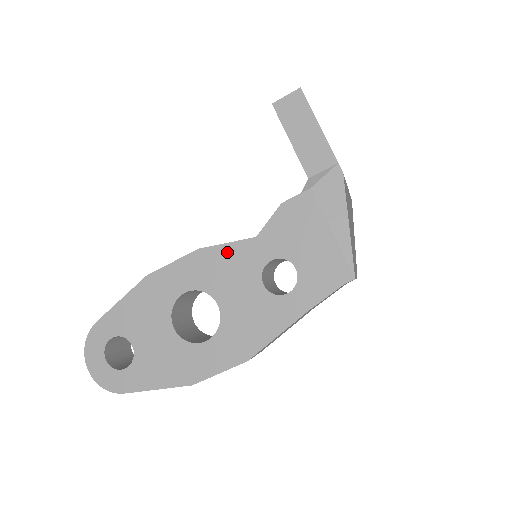
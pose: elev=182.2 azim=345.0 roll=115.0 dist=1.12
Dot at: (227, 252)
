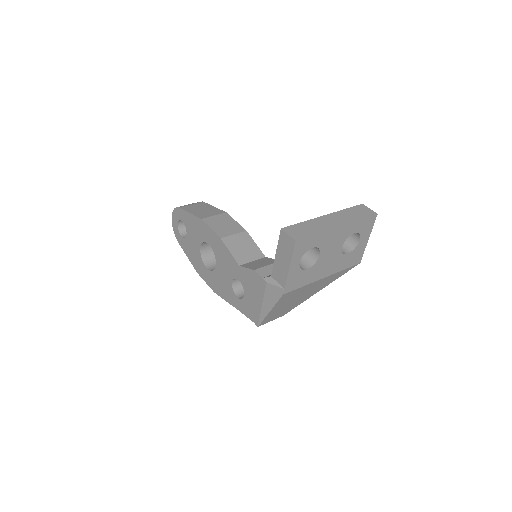
Dot at: (228, 255)
